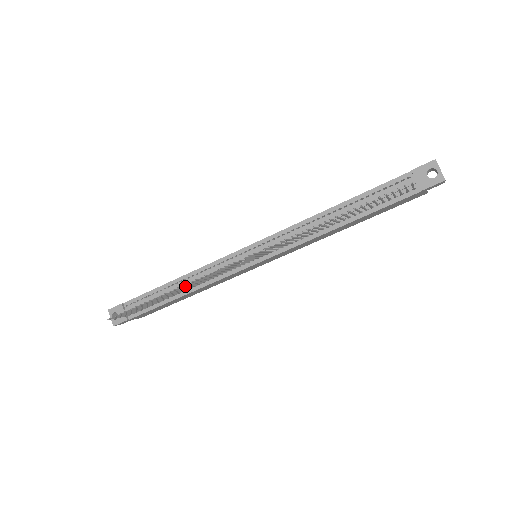
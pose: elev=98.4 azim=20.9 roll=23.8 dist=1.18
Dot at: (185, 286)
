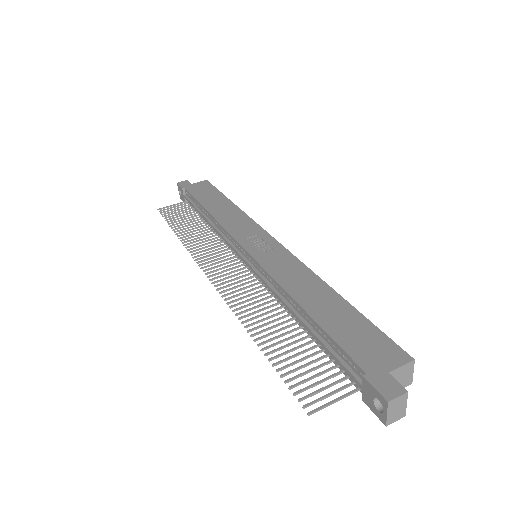
Dot at: (195, 238)
